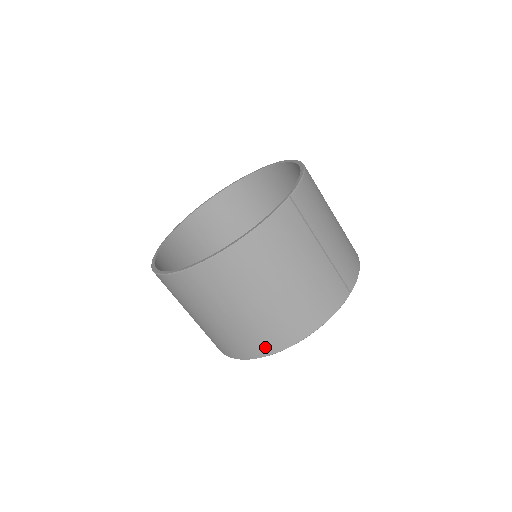
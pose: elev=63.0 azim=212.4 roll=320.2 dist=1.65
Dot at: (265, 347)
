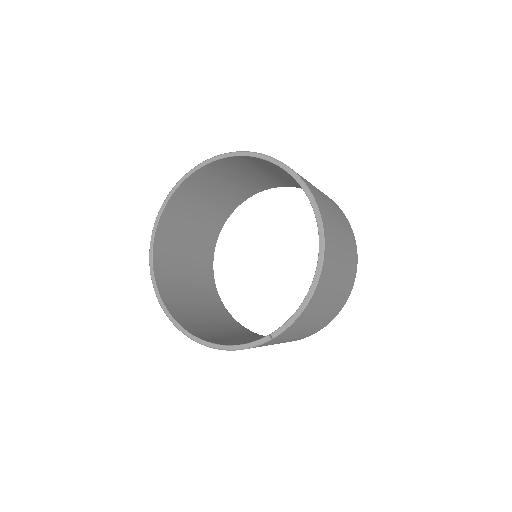
Dot at: occluded
